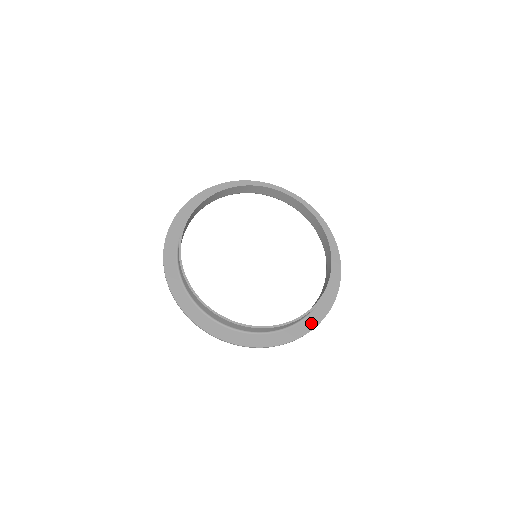
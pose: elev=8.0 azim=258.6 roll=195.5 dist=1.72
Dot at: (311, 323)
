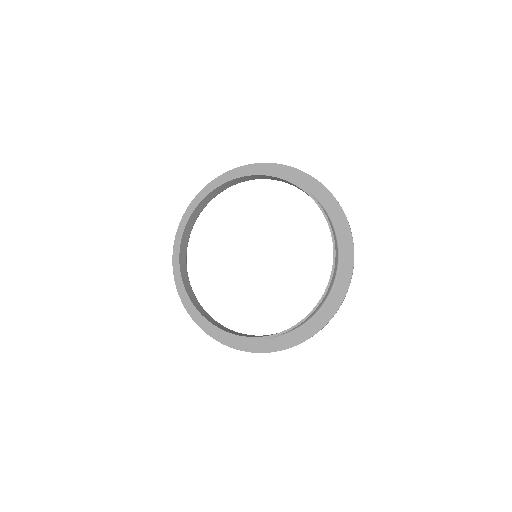
Dot at: (308, 332)
